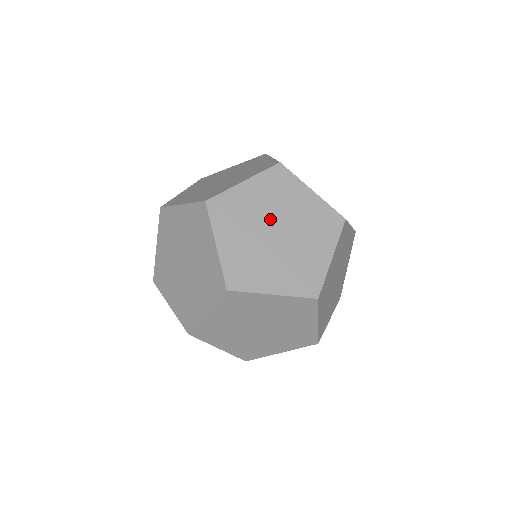
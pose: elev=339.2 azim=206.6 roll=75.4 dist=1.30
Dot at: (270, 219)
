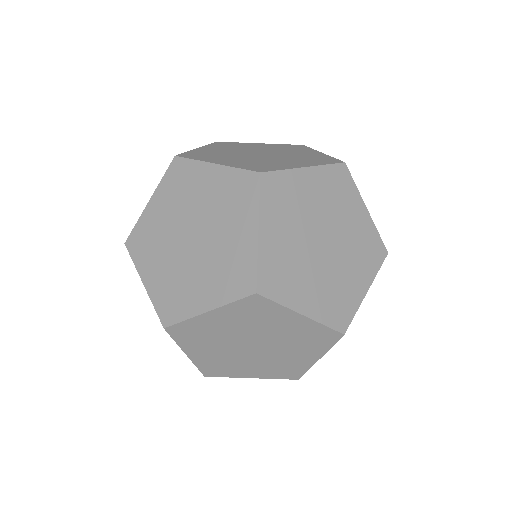
Dot at: (245, 152)
